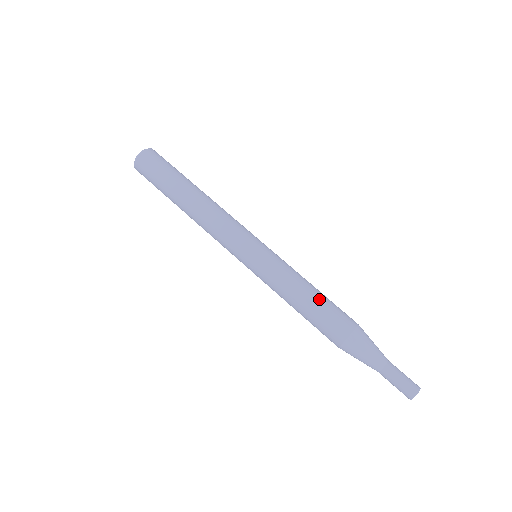
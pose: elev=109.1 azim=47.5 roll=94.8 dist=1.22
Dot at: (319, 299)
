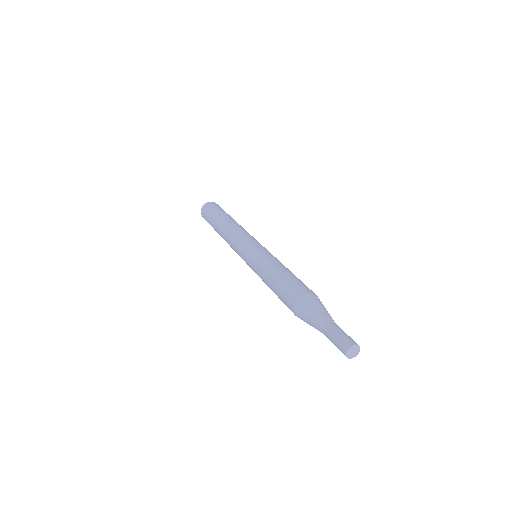
Dot at: occluded
